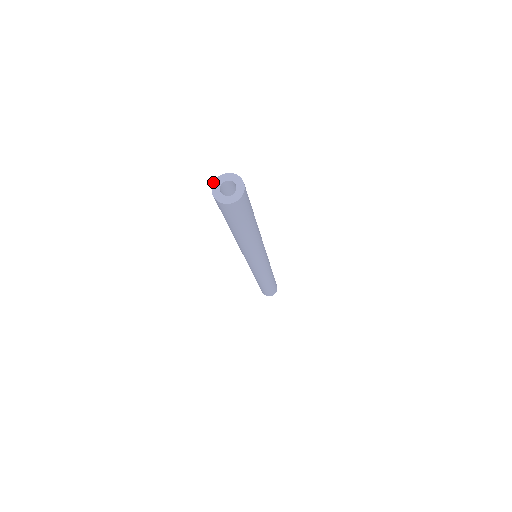
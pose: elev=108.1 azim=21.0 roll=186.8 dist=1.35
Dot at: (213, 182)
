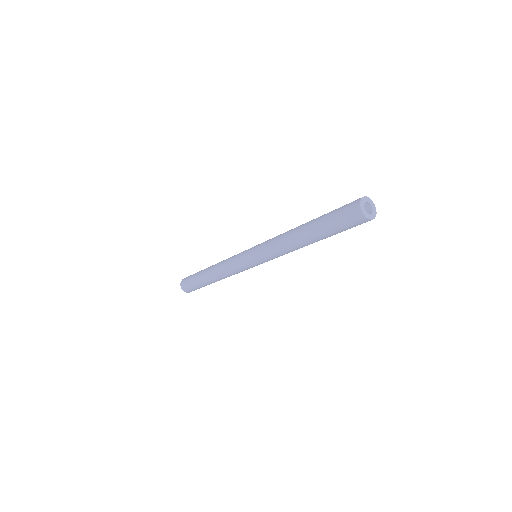
Dot at: occluded
